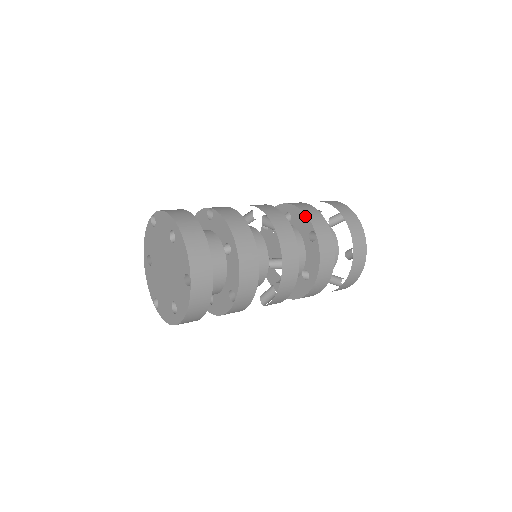
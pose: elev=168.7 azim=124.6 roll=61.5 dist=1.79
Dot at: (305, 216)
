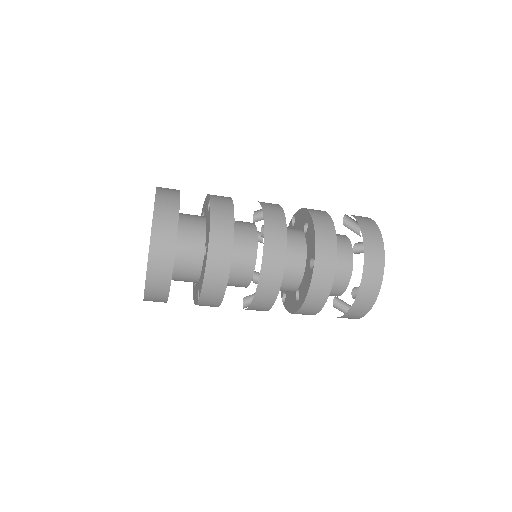
Dot at: (314, 238)
